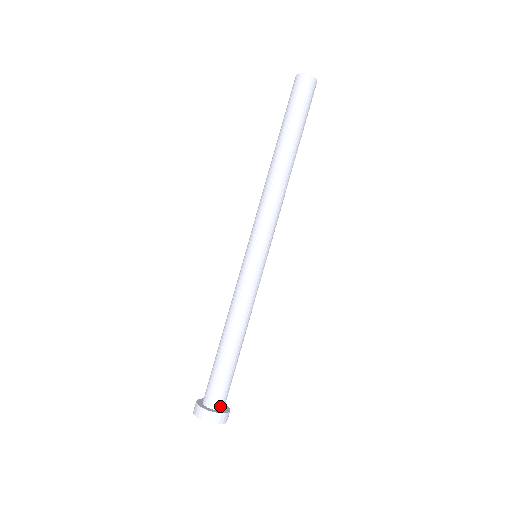
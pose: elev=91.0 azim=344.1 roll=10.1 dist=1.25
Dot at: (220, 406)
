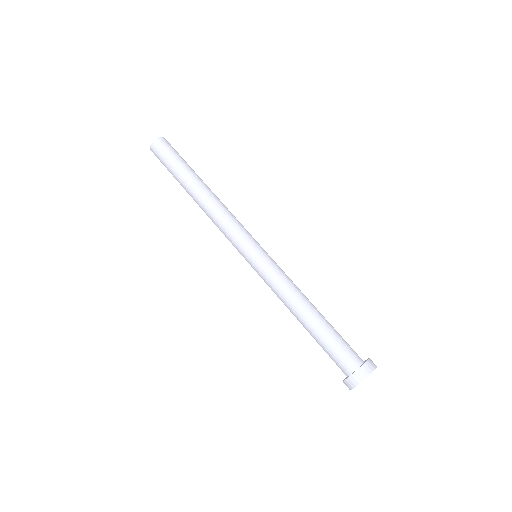
Dot at: (352, 367)
